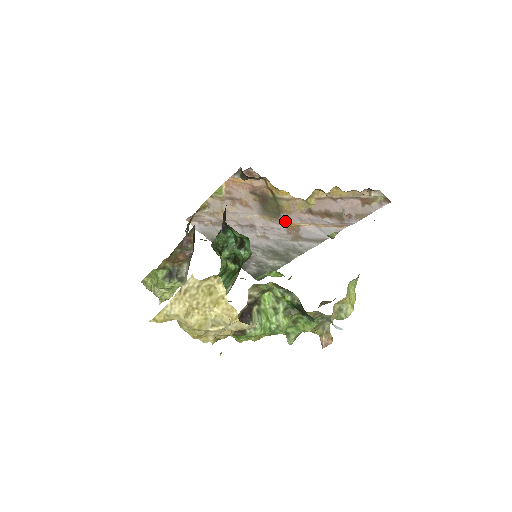
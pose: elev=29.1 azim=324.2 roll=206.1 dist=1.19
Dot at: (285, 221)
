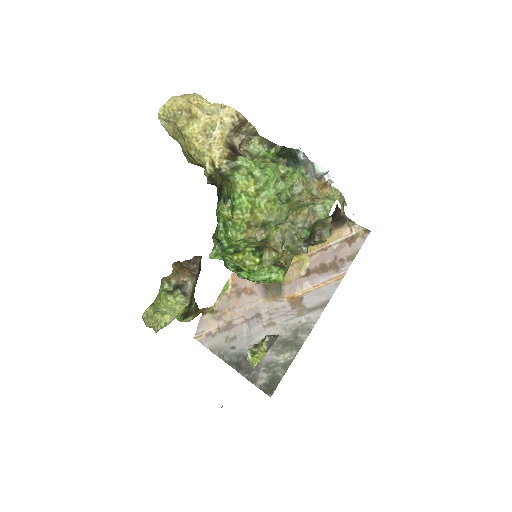
Dot at: (288, 295)
